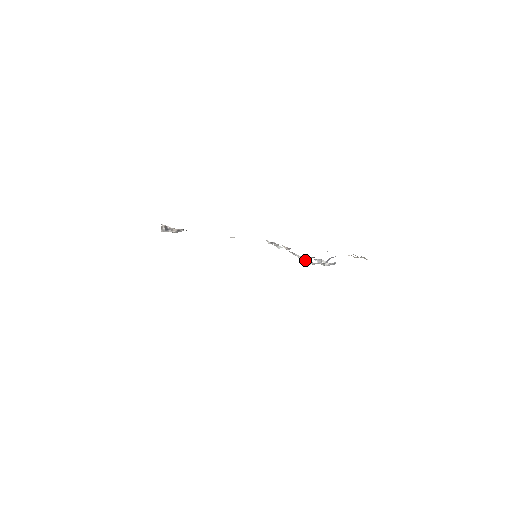
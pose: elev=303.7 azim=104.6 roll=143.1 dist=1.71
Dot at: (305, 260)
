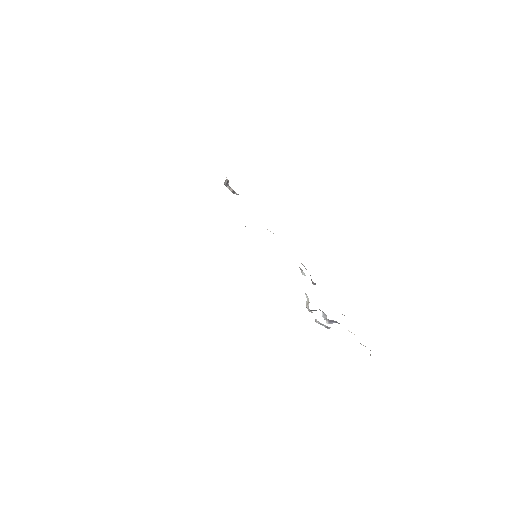
Dot at: (308, 302)
